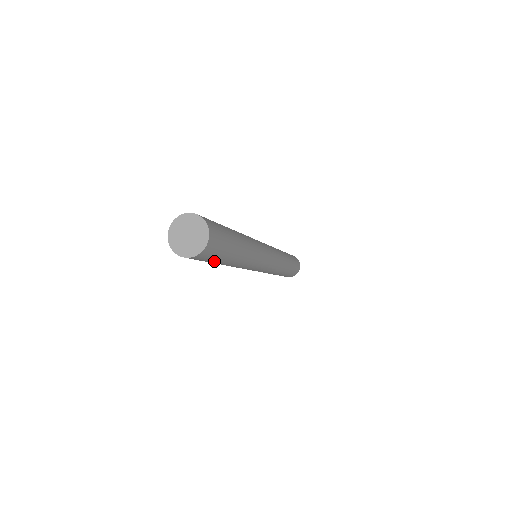
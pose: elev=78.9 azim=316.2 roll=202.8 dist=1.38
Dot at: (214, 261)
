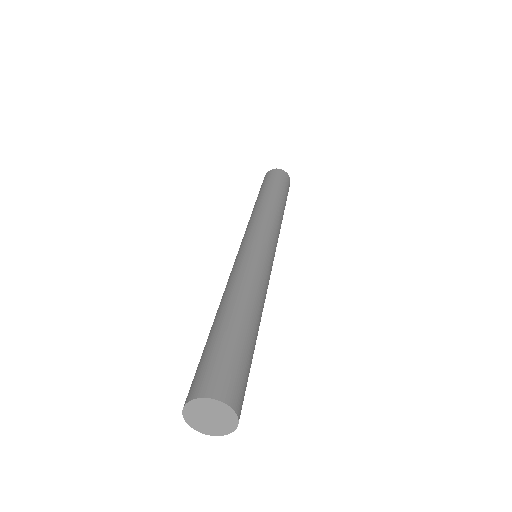
Dot at: occluded
